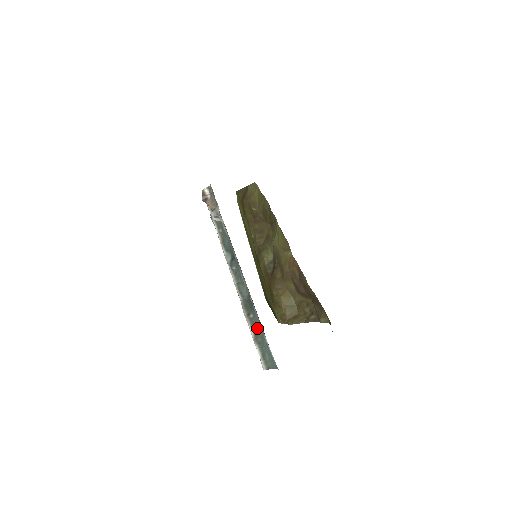
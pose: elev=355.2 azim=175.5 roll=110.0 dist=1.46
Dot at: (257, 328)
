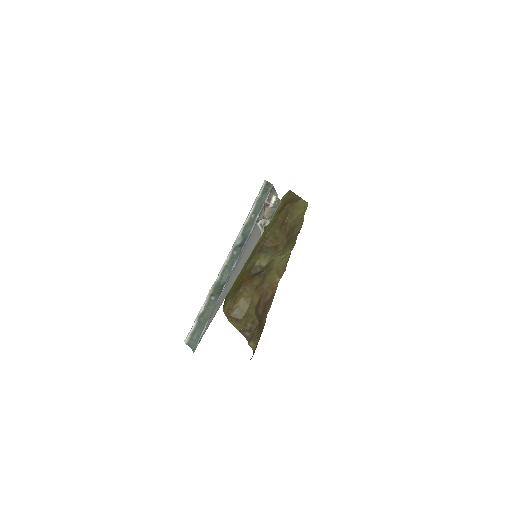
Dot at: (208, 310)
